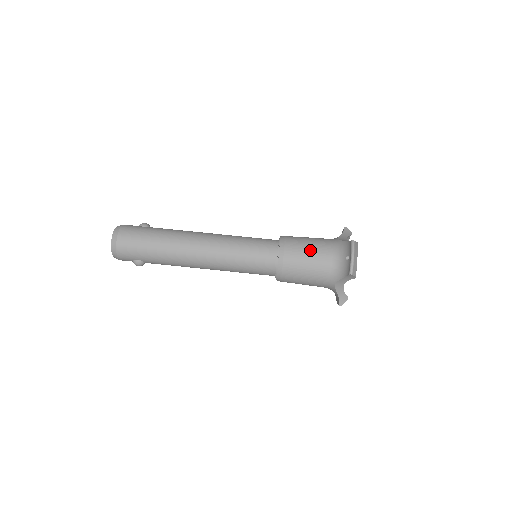
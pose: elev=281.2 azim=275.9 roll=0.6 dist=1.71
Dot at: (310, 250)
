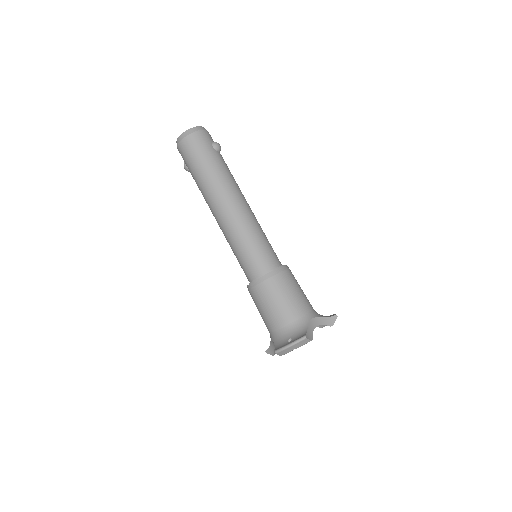
Dot at: (280, 302)
